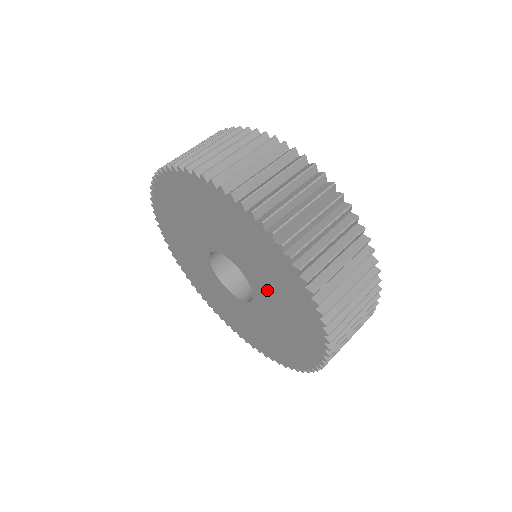
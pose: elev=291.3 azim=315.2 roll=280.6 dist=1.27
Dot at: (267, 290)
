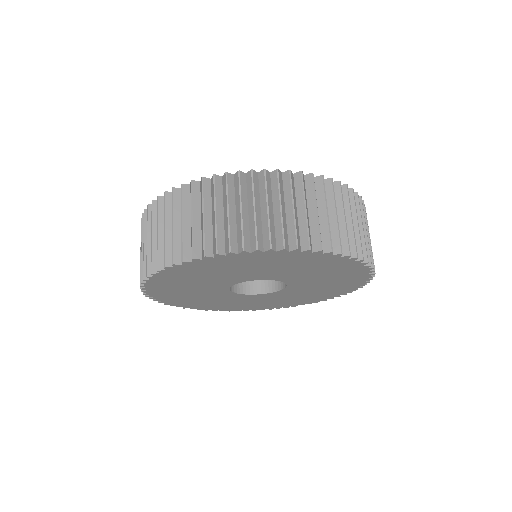
Dot at: (301, 275)
